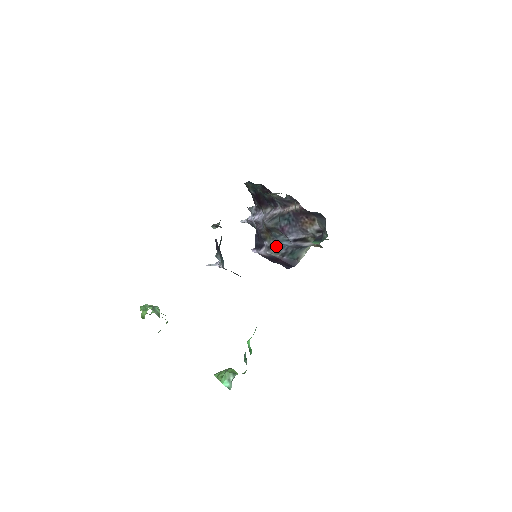
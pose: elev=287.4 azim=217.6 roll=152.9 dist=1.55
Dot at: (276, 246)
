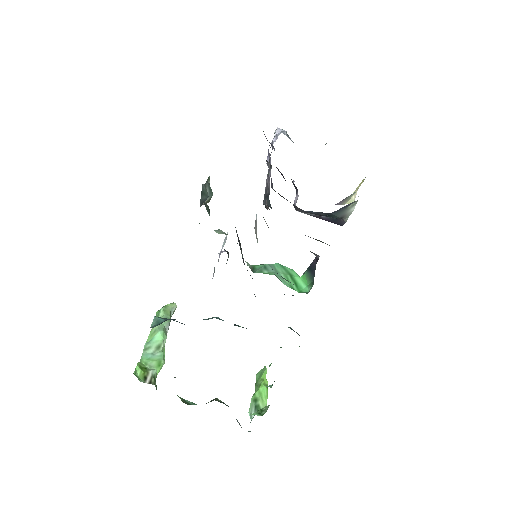
Dot at: (300, 210)
